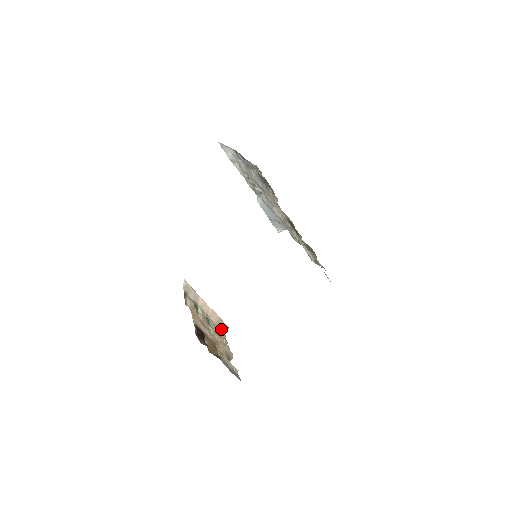
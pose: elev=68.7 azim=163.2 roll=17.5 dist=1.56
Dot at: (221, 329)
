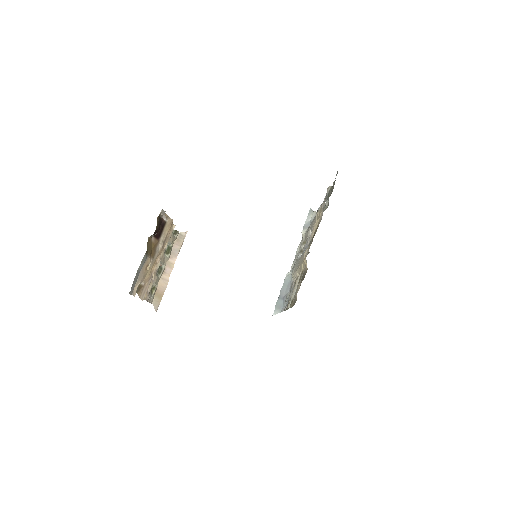
Dot at: (153, 299)
